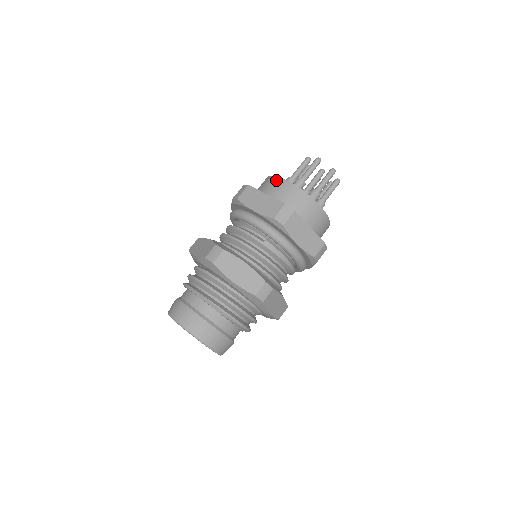
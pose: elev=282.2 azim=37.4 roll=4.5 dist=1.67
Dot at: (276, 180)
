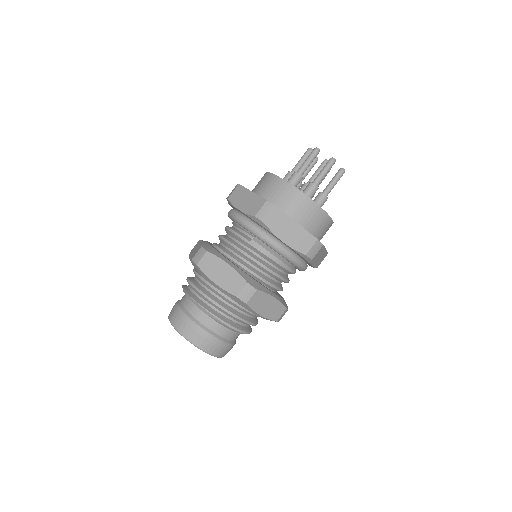
Dot at: (267, 176)
